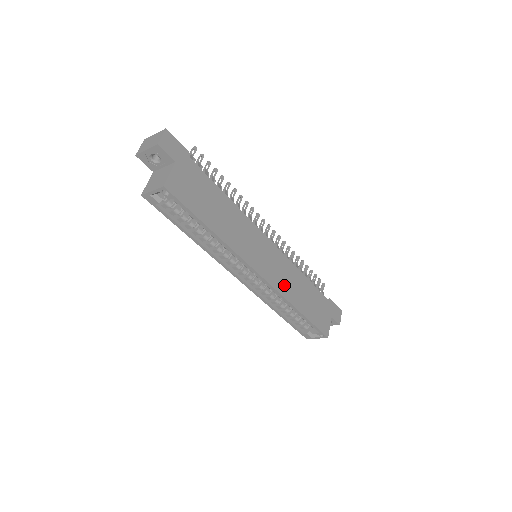
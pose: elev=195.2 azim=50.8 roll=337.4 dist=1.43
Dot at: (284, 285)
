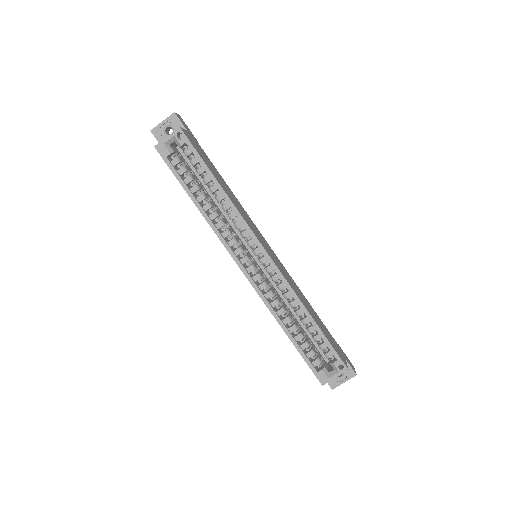
Dot at: (290, 282)
